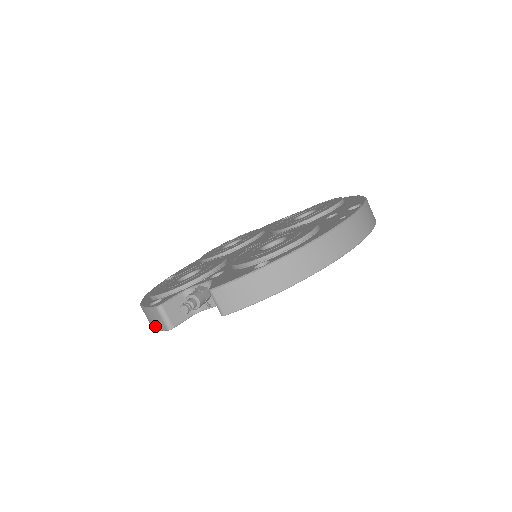
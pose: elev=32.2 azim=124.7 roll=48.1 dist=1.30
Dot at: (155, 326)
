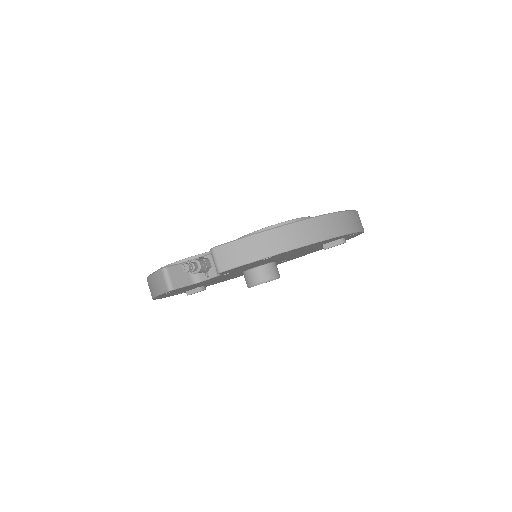
Dot at: (157, 292)
